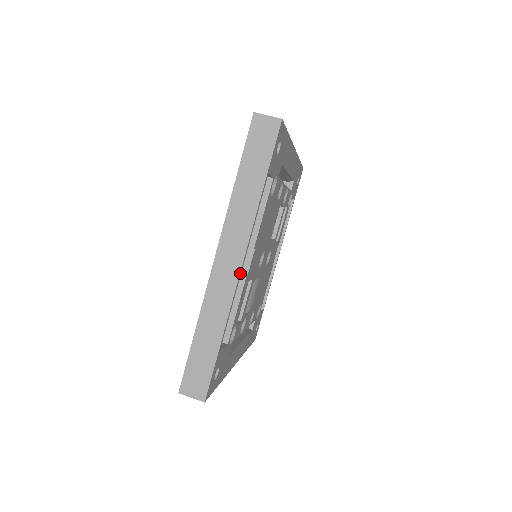
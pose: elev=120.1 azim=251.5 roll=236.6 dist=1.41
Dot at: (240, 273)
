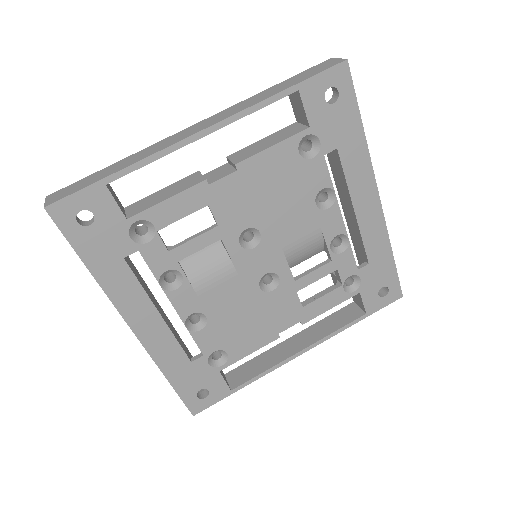
Dot at: (194, 137)
